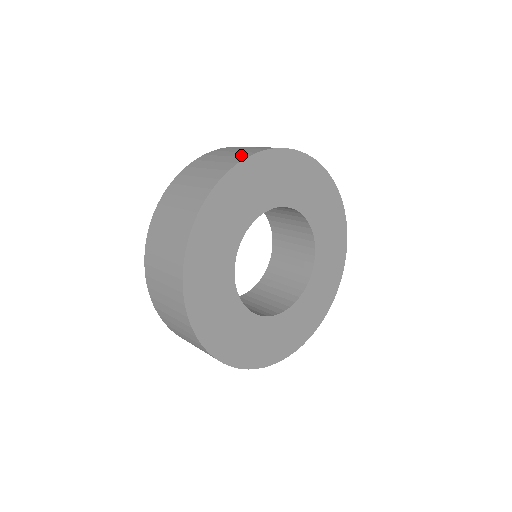
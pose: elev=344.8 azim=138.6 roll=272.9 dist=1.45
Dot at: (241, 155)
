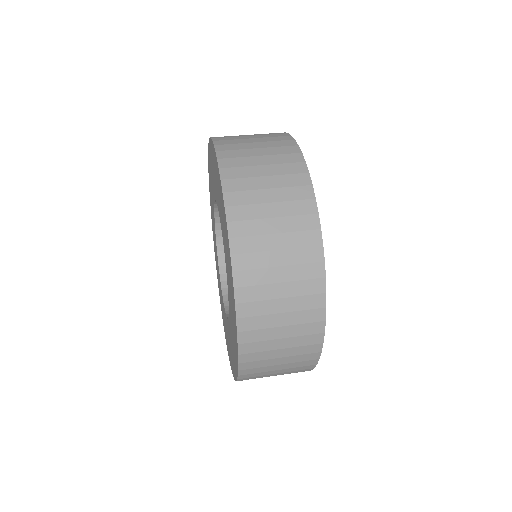
Dot at: (310, 275)
